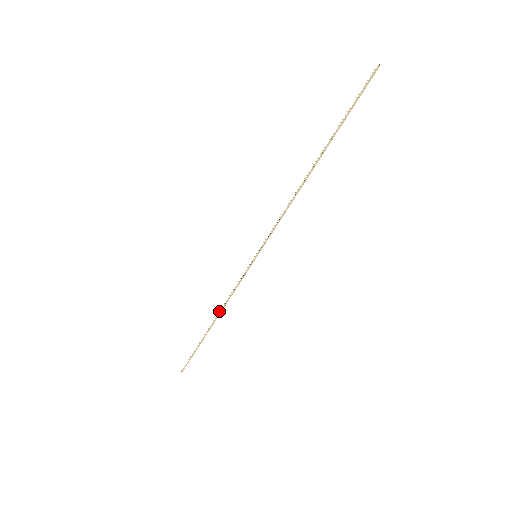
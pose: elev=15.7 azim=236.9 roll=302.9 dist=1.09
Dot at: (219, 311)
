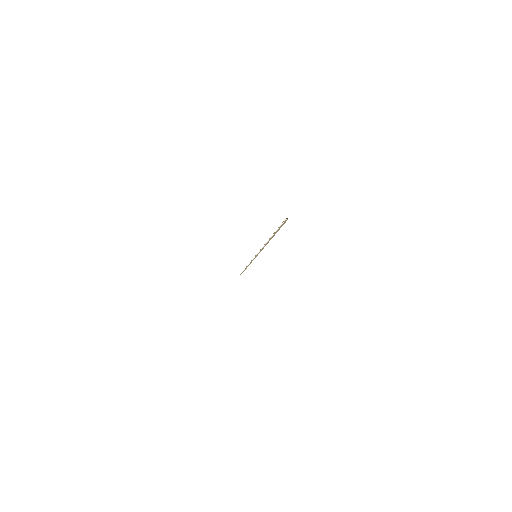
Dot at: (247, 265)
